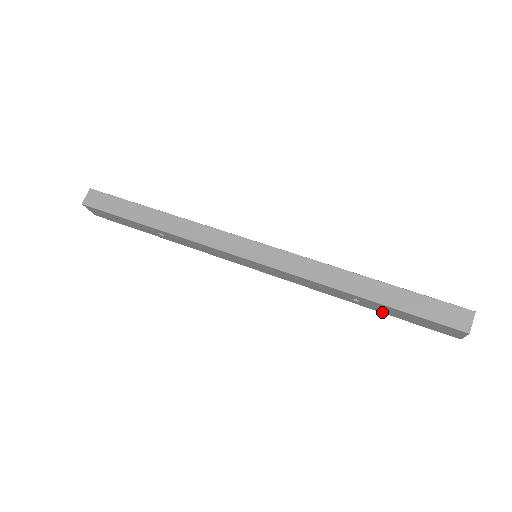
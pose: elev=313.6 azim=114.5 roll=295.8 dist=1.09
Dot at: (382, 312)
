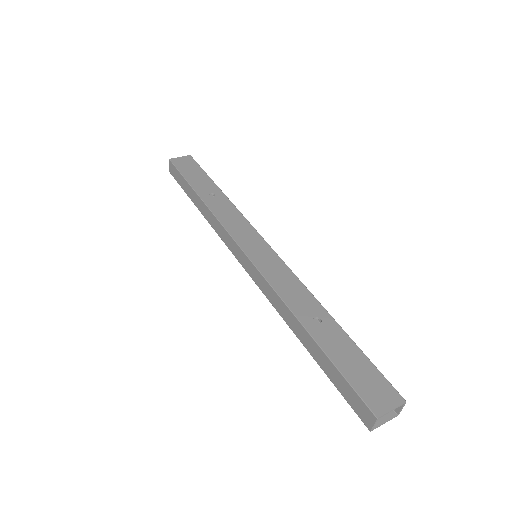
Dot at: occluded
